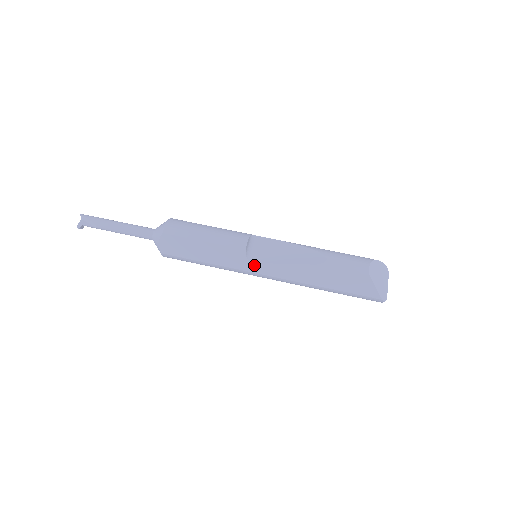
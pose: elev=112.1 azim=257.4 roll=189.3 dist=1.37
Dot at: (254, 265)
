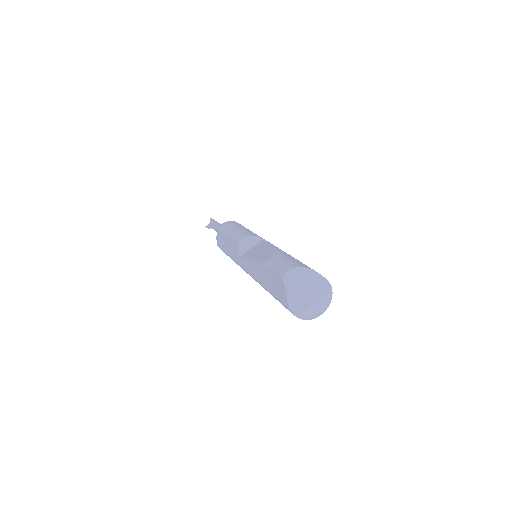
Dot at: (241, 259)
